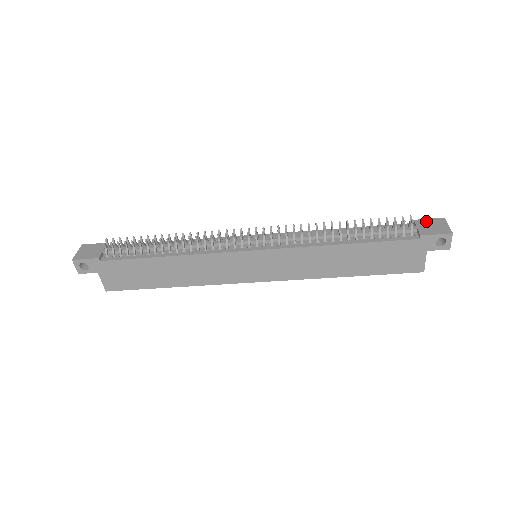
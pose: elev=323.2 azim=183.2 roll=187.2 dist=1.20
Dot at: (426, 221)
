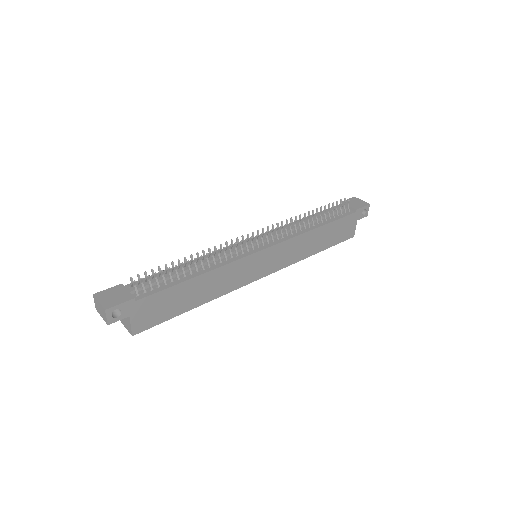
Dot at: occluded
